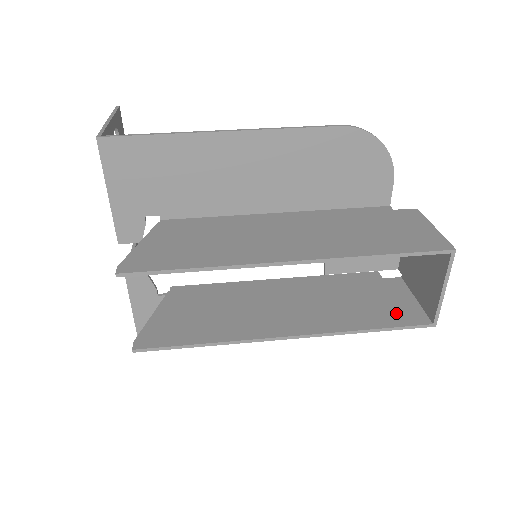
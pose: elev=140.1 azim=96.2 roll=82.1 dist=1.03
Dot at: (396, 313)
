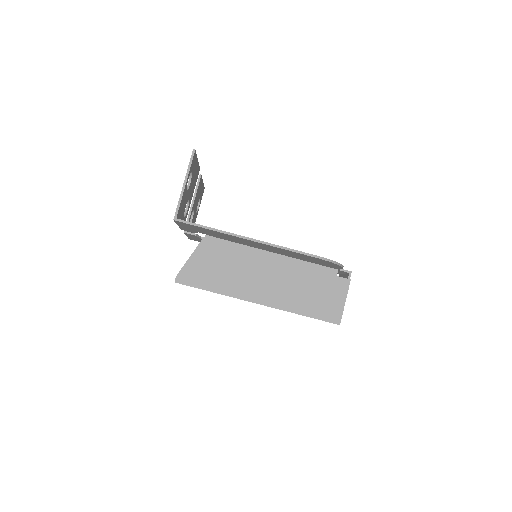
Dot at: occluded
